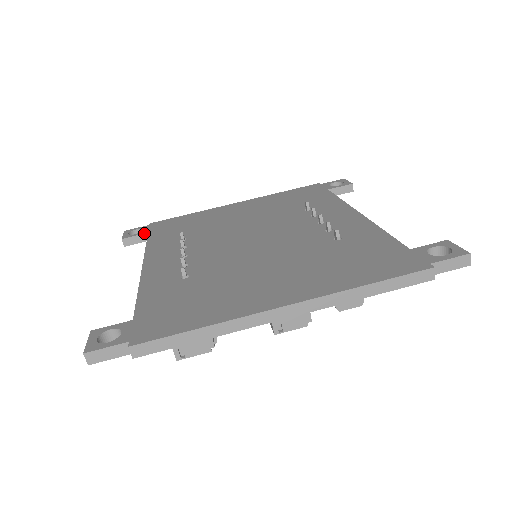
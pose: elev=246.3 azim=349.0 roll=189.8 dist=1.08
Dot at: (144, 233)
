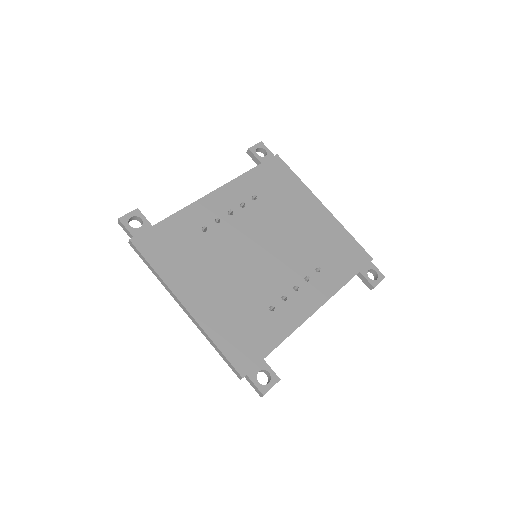
Dot at: (260, 161)
